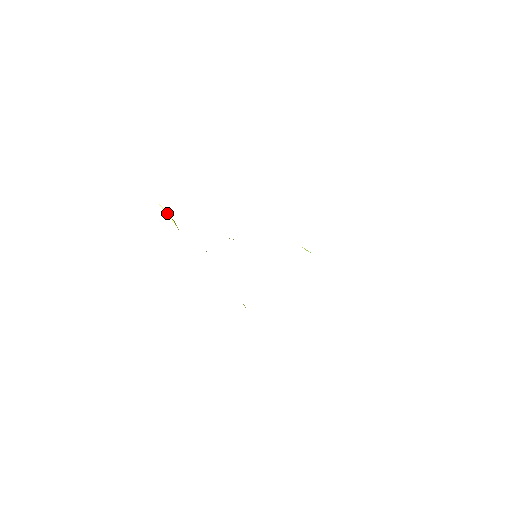
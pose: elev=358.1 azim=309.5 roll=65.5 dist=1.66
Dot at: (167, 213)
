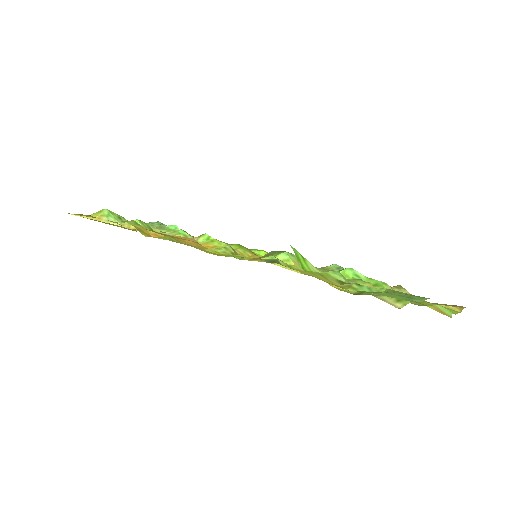
Dot at: (90, 218)
